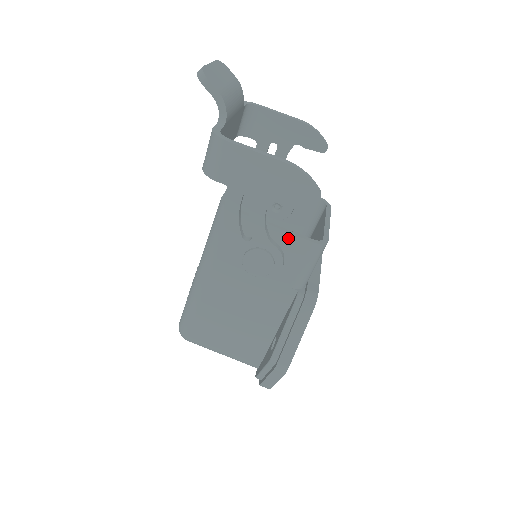
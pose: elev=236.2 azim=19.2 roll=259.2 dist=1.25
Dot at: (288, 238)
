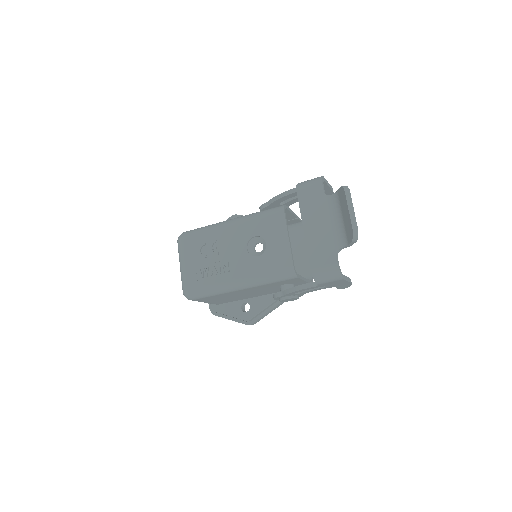
Dot at: (305, 283)
